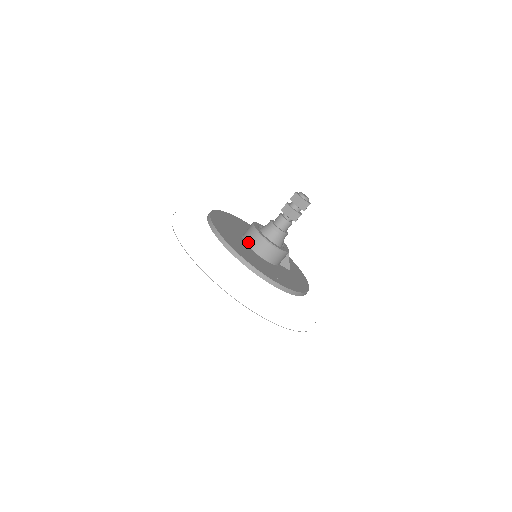
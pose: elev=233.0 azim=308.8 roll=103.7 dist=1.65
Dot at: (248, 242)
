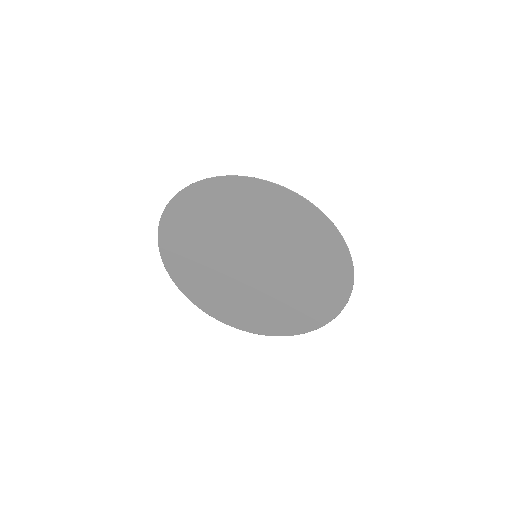
Dot at: occluded
